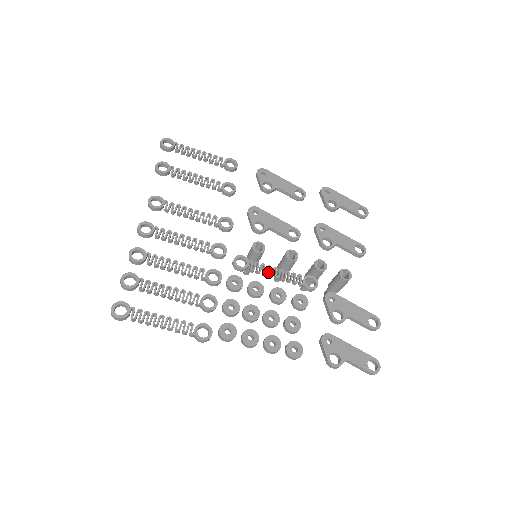
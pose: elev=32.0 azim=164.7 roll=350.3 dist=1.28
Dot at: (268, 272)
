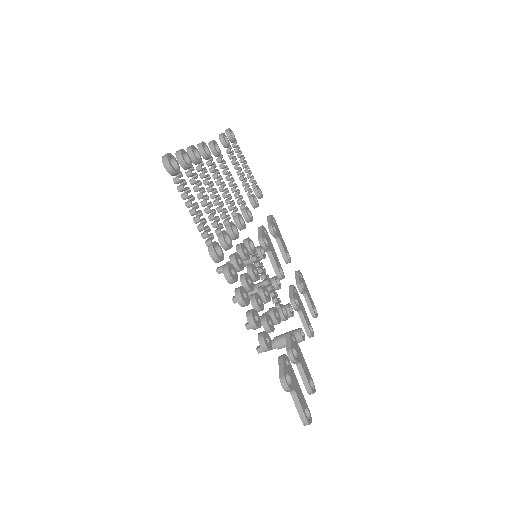
Dot at: (262, 273)
